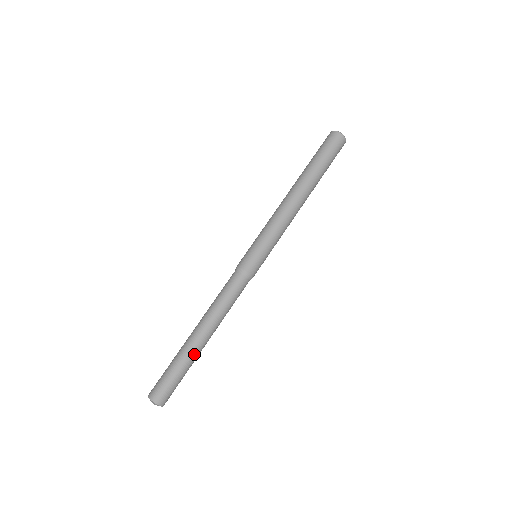
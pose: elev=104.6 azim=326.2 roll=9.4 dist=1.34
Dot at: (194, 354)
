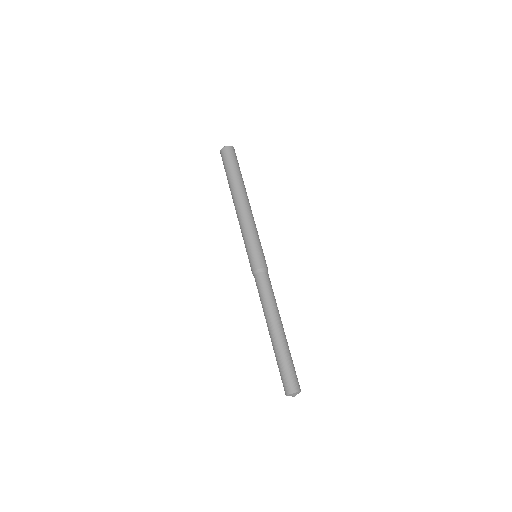
Dot at: (286, 343)
